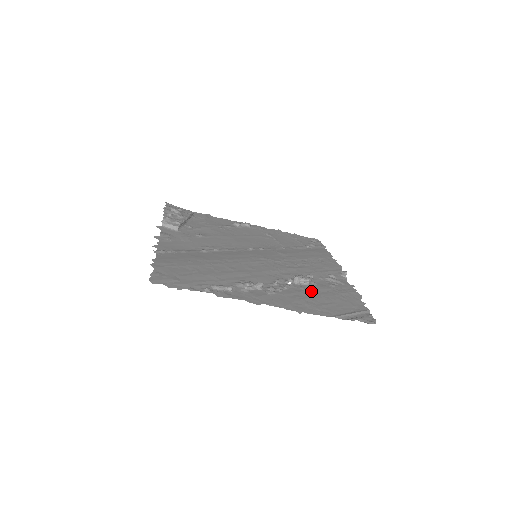
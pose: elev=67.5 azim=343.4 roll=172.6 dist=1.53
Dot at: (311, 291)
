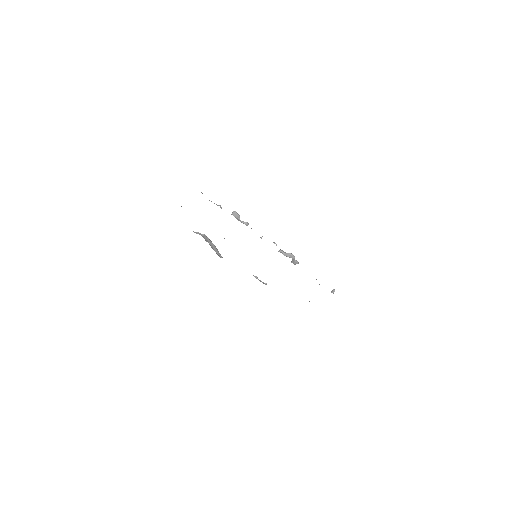
Dot at: occluded
